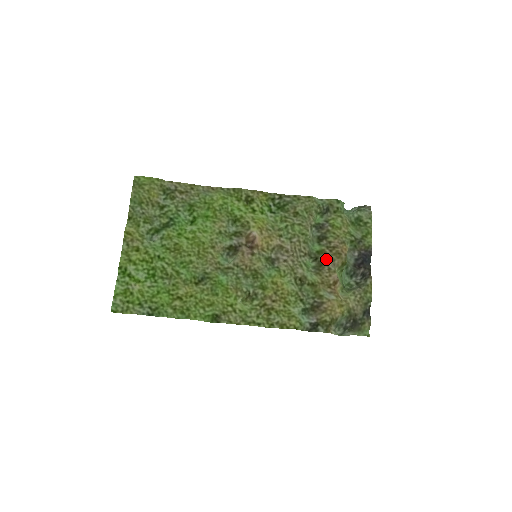
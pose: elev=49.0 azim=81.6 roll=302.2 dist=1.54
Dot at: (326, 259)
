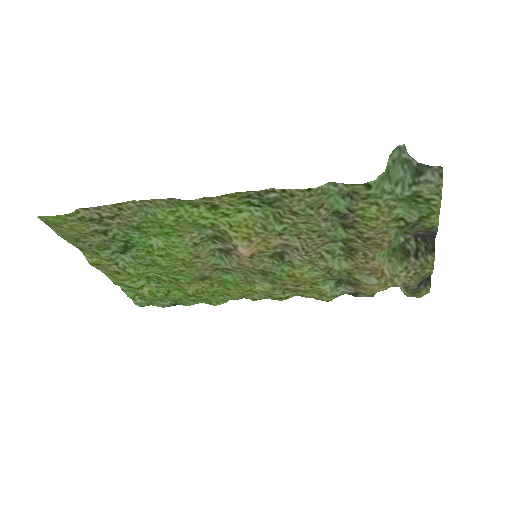
Dot at: (358, 247)
